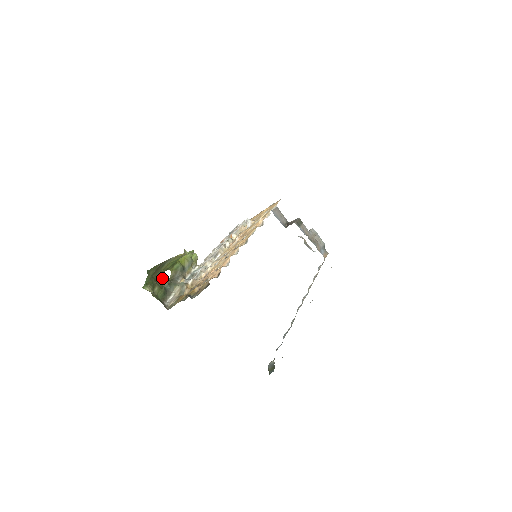
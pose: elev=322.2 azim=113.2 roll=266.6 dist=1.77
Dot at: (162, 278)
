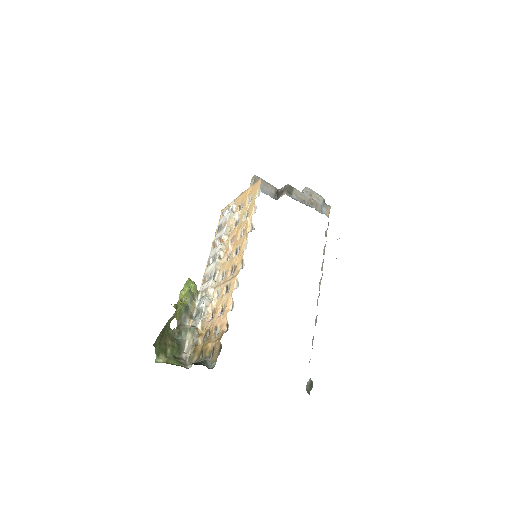
Dot at: (170, 333)
